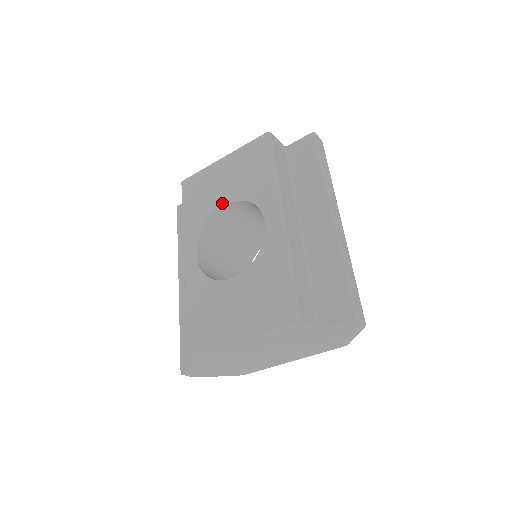
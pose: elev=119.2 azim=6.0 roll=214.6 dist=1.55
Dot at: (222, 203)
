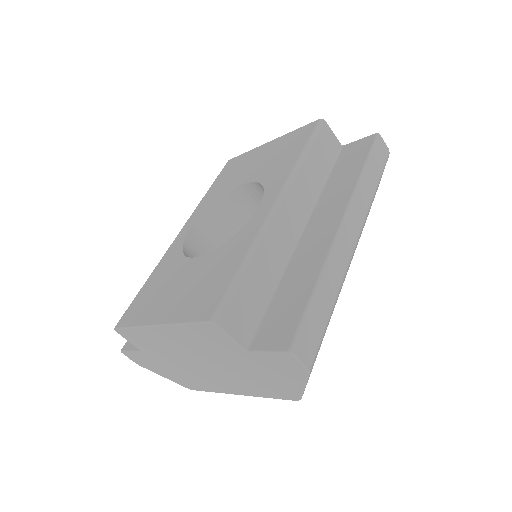
Dot at: (241, 183)
